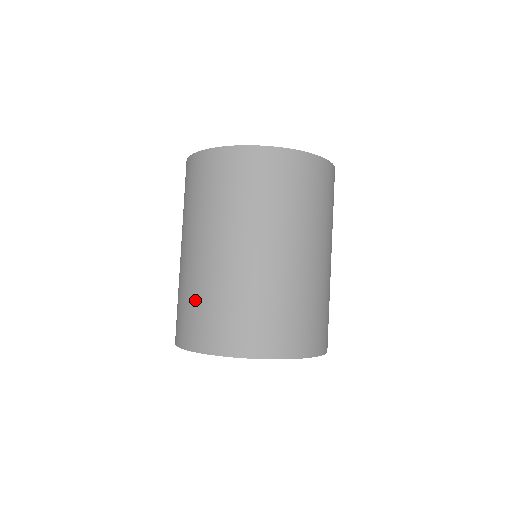
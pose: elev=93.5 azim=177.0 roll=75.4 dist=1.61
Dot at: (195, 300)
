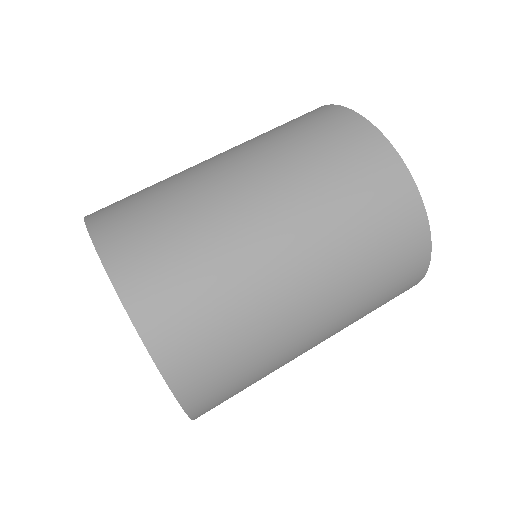
Dot at: (155, 190)
